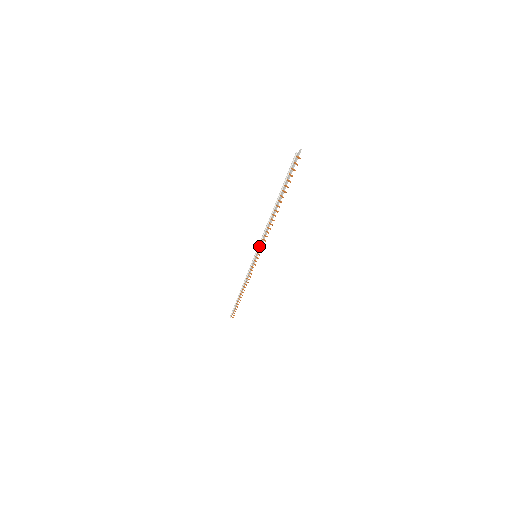
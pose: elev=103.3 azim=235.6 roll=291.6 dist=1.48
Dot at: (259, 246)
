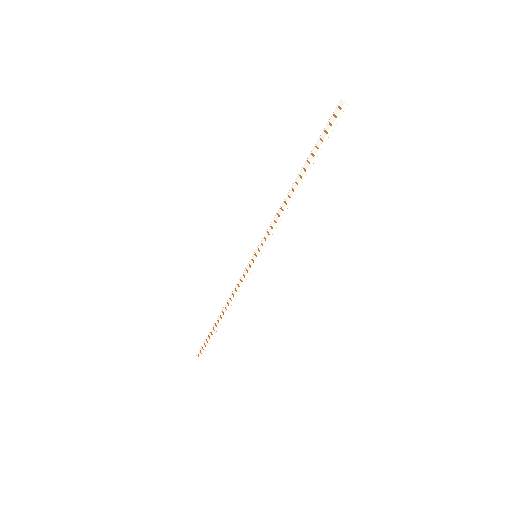
Dot at: (264, 237)
